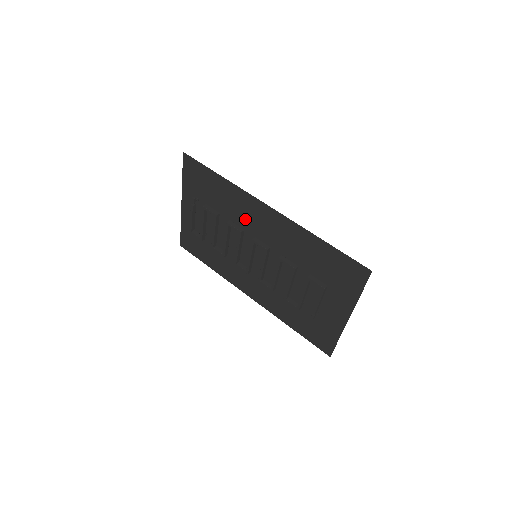
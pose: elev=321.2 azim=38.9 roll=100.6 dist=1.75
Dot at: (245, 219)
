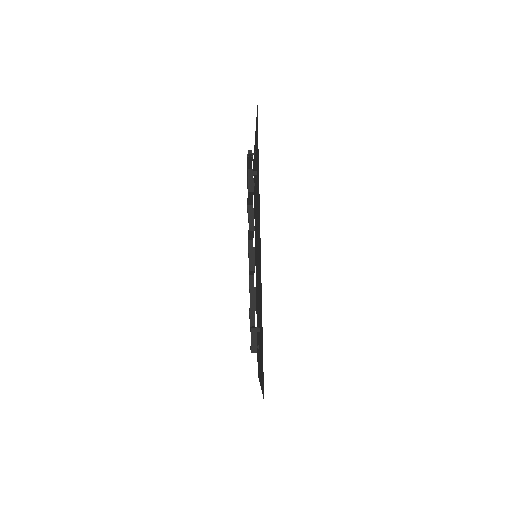
Dot at: (258, 224)
